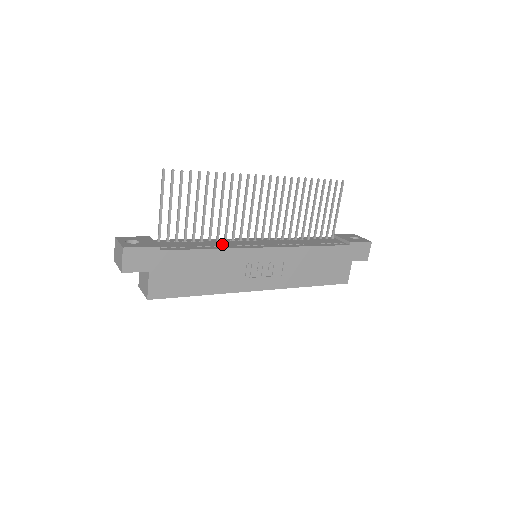
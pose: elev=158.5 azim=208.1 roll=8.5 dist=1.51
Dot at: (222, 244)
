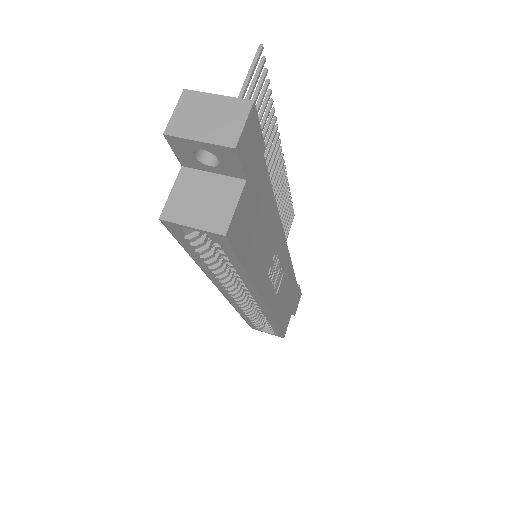
Dot at: occluded
